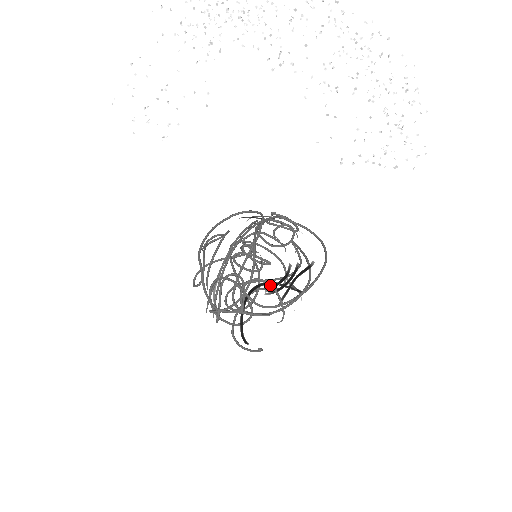
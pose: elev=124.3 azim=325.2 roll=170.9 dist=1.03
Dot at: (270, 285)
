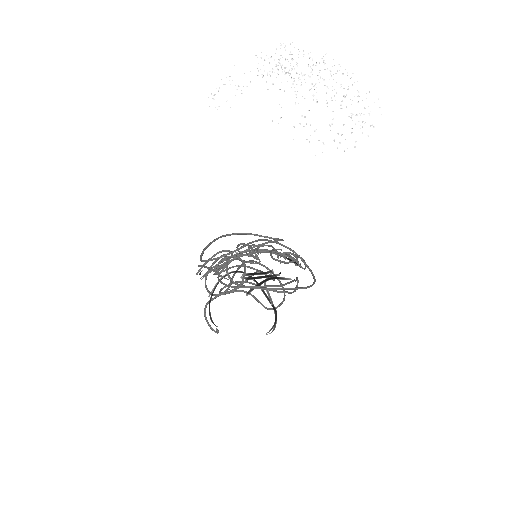
Dot at: (245, 266)
